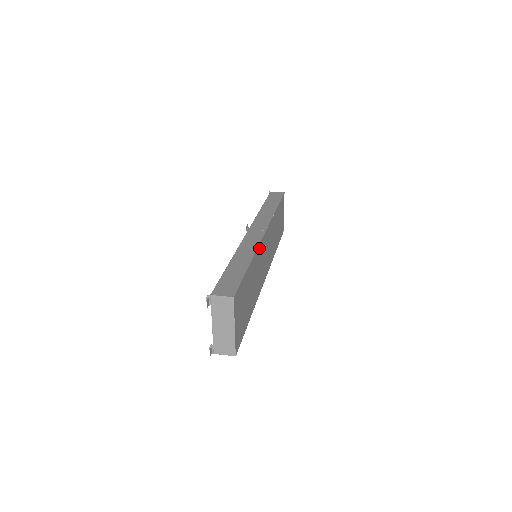
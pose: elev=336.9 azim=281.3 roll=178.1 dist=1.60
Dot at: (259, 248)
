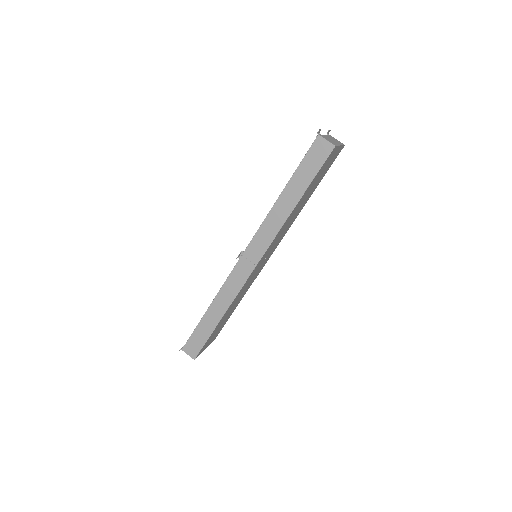
Dot at: (240, 291)
